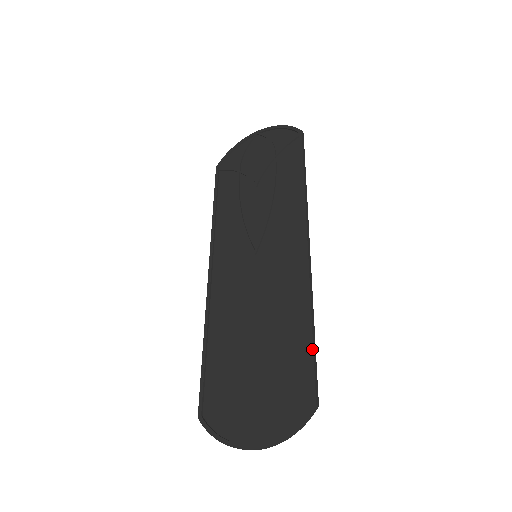
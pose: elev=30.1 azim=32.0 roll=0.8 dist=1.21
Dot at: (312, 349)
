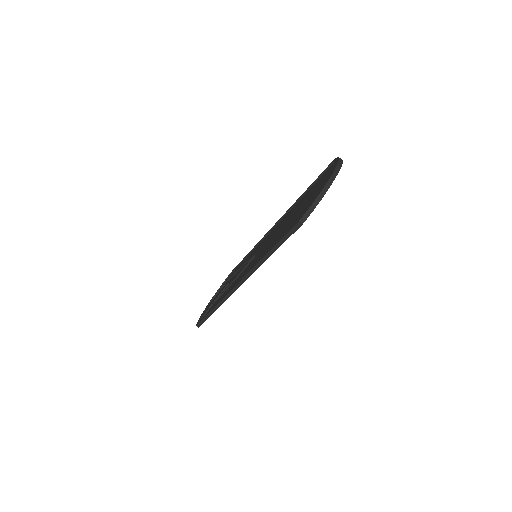
Dot at: (313, 182)
